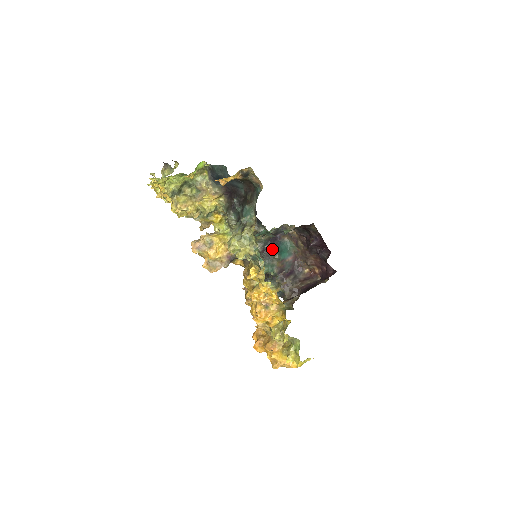
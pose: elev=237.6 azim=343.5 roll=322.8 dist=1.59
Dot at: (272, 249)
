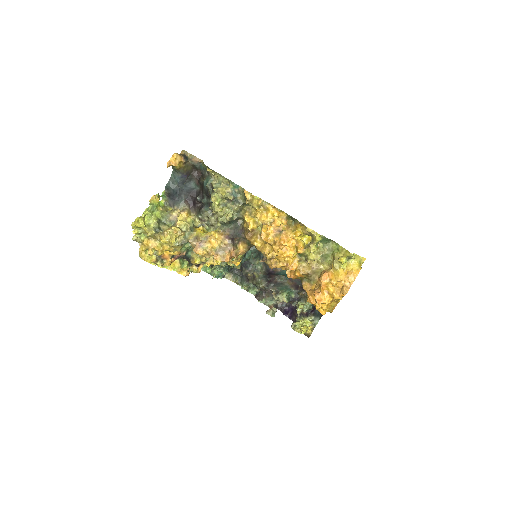
Dot at: (274, 277)
